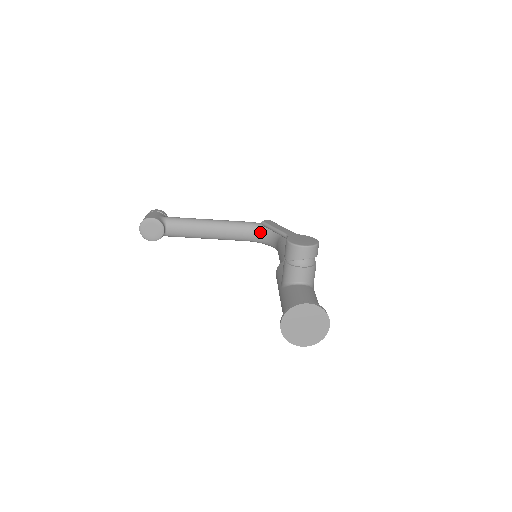
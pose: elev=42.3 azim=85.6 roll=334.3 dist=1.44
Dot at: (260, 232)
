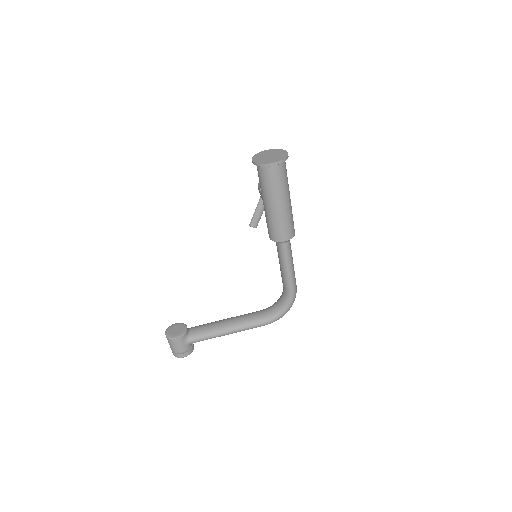
Dot at: (272, 306)
